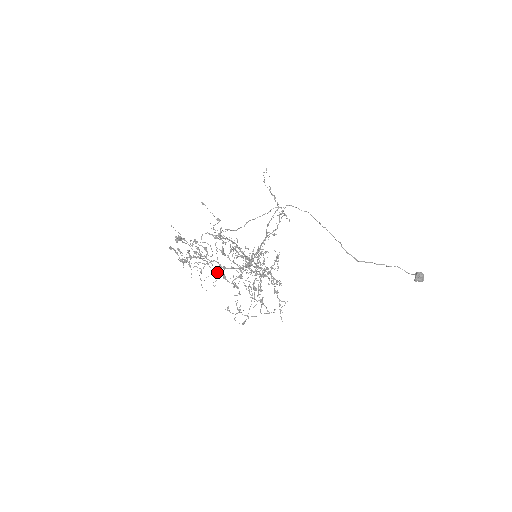
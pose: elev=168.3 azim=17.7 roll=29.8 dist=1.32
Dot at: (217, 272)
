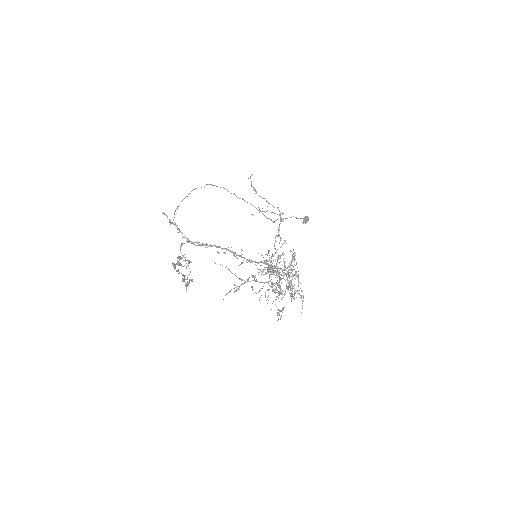
Dot at: (268, 289)
